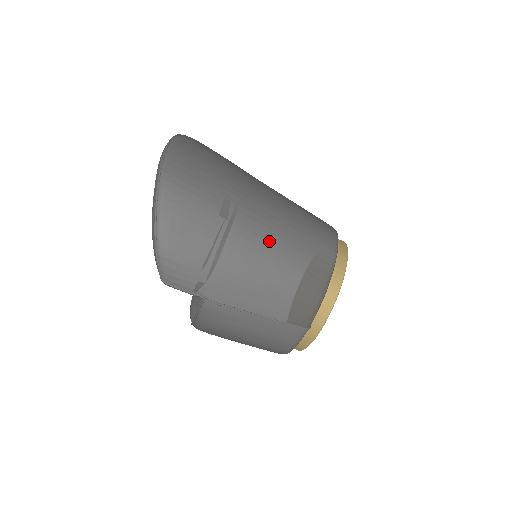
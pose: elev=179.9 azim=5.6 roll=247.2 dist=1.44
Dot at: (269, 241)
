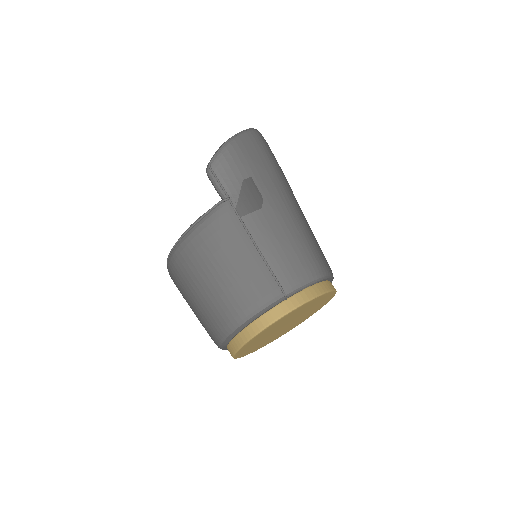
Dot at: (297, 214)
